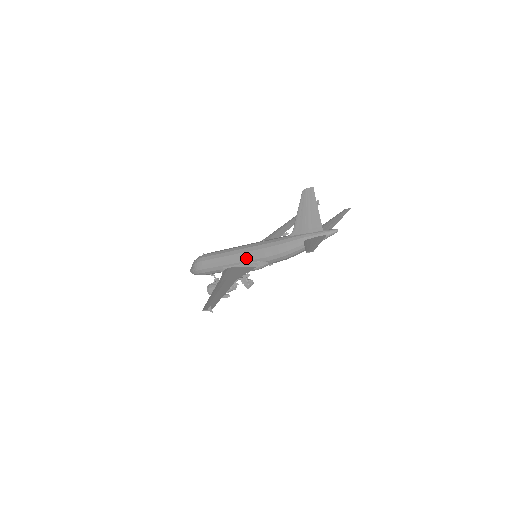
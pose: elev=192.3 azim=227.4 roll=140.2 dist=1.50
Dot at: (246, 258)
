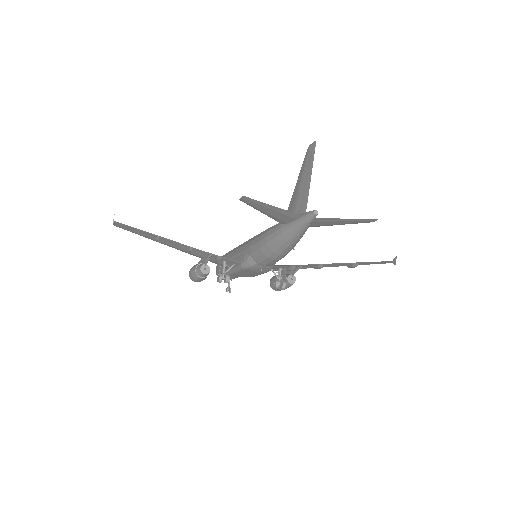
Dot at: (241, 248)
